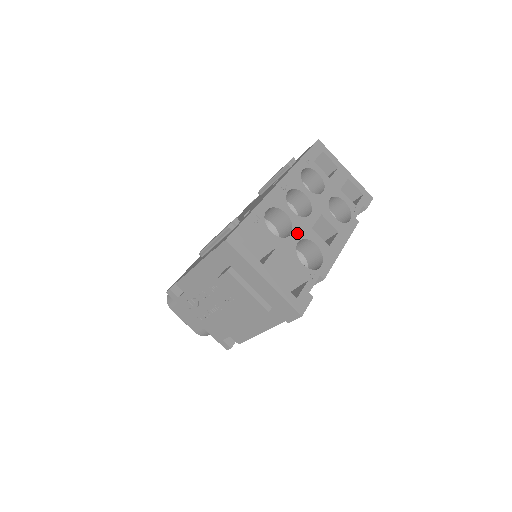
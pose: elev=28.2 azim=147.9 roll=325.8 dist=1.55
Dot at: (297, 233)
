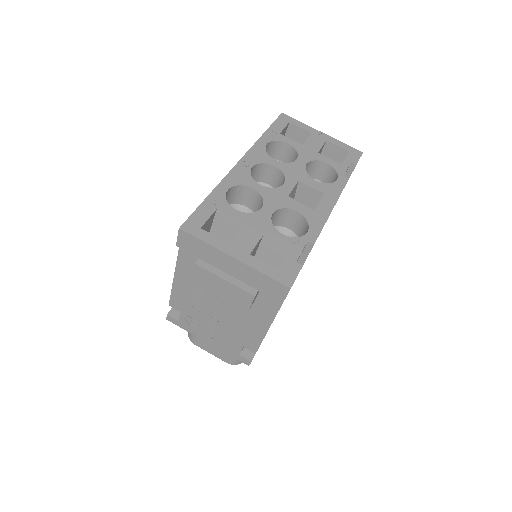
Dot at: (270, 205)
